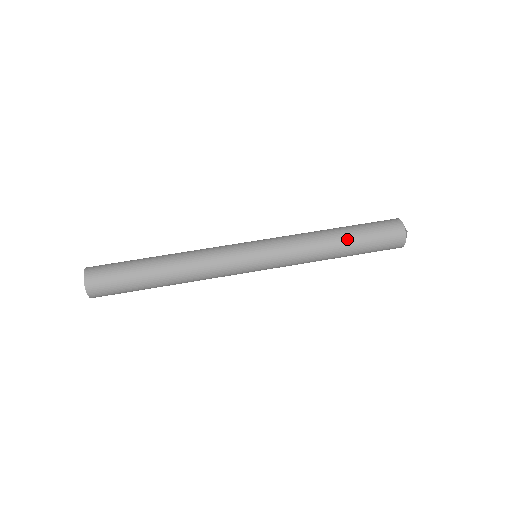
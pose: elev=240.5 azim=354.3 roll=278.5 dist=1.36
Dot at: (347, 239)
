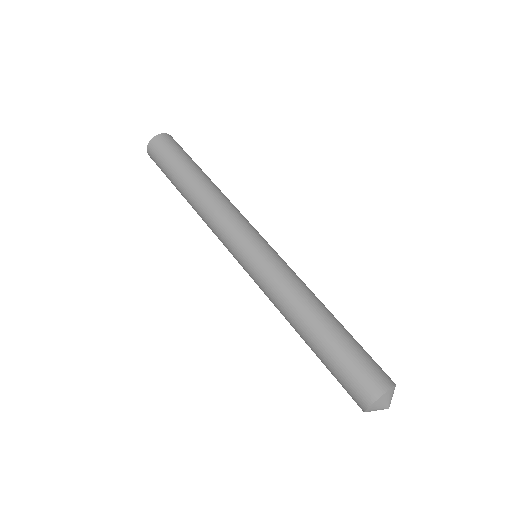
Dot at: (310, 346)
